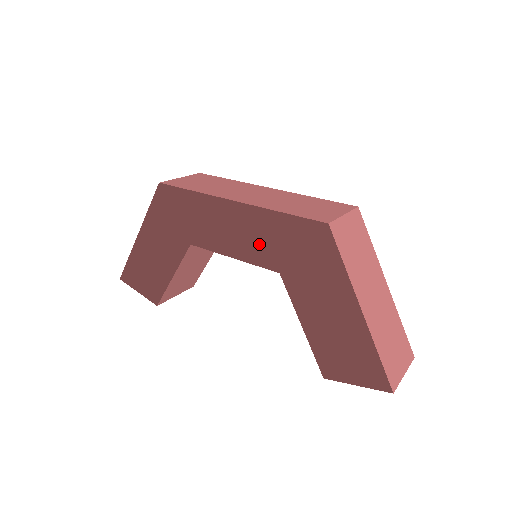
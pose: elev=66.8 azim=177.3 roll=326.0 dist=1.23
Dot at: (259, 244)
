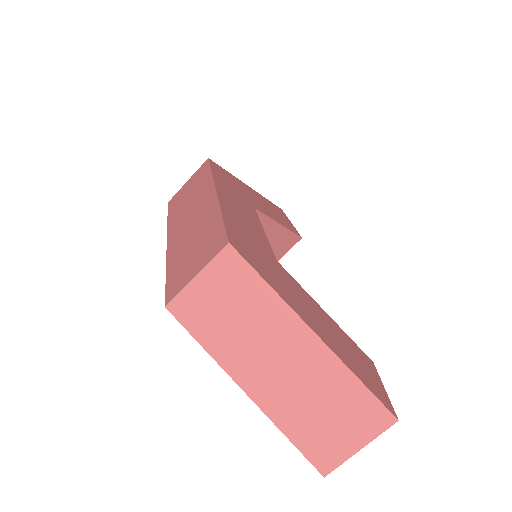
Dot at: occluded
